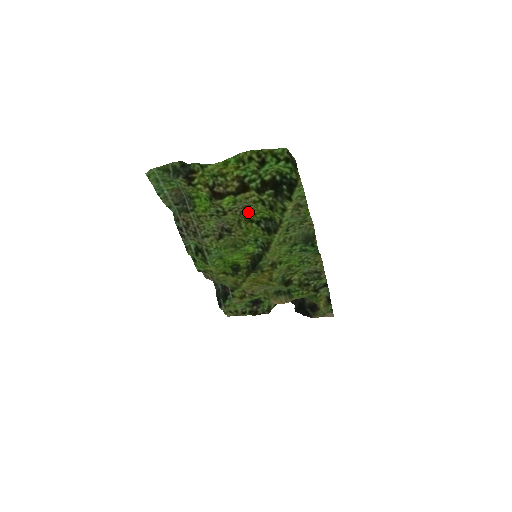
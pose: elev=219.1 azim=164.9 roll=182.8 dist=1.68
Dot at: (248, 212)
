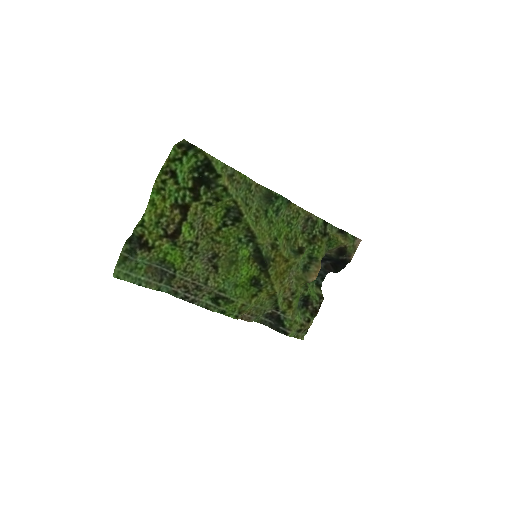
Dot at: (209, 225)
